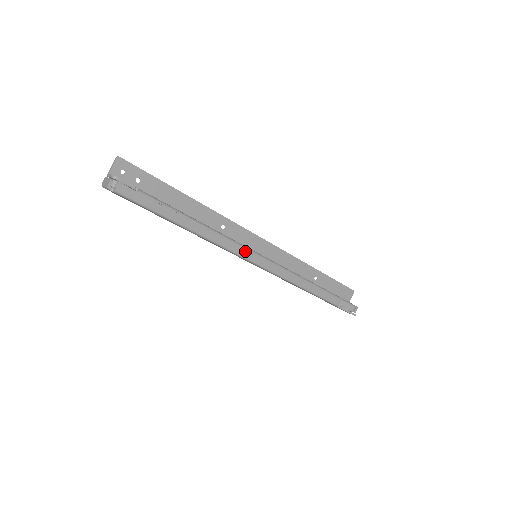
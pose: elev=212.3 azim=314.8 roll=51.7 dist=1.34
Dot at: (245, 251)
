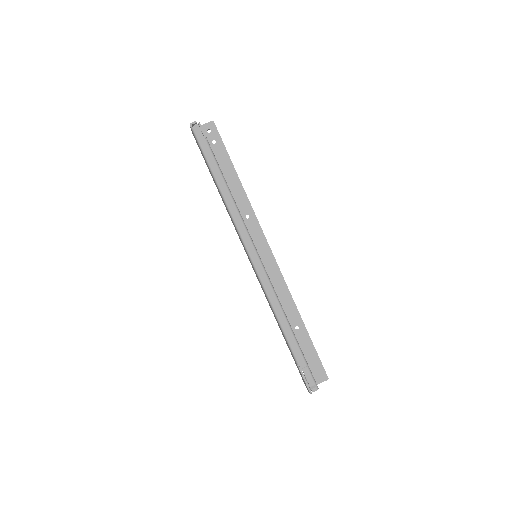
Dot at: (247, 237)
